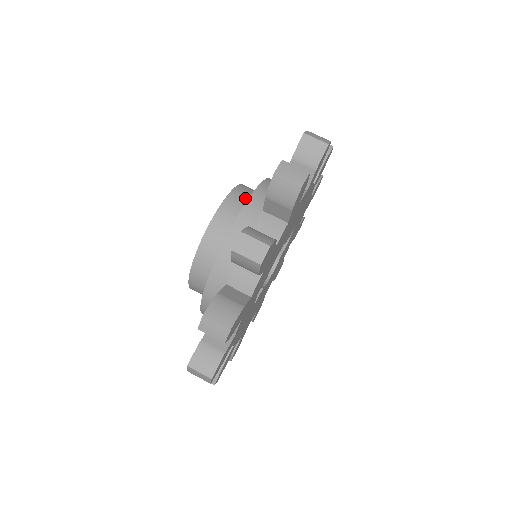
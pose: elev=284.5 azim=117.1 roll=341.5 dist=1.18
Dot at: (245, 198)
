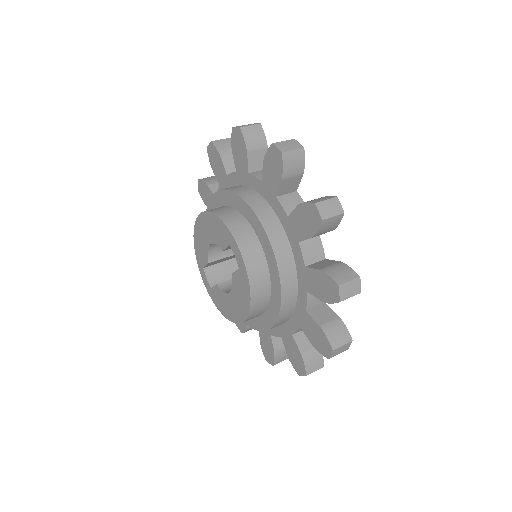
Dot at: occluded
